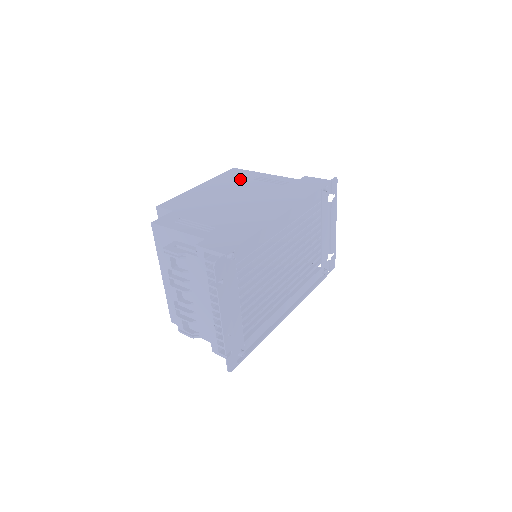
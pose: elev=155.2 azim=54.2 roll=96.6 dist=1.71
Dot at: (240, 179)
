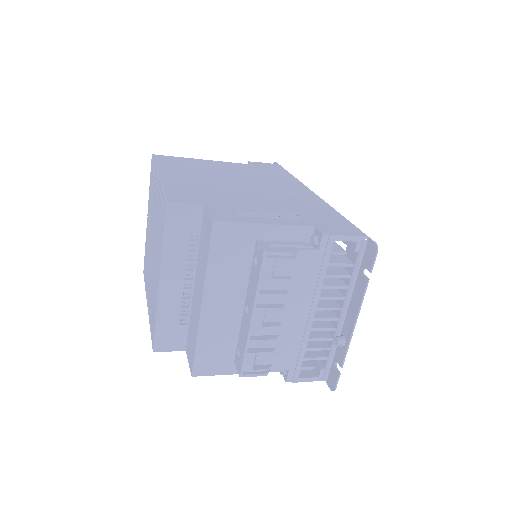
Dot at: (193, 166)
